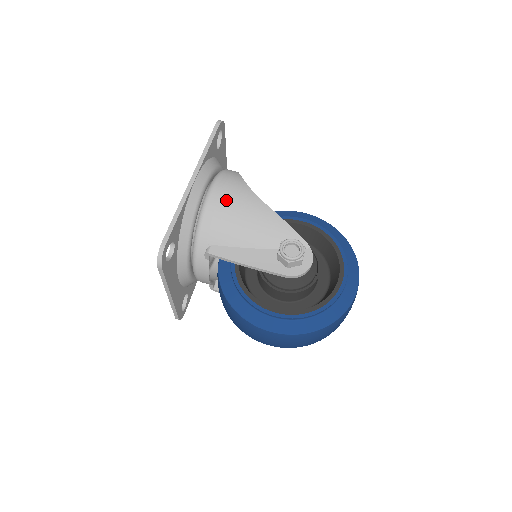
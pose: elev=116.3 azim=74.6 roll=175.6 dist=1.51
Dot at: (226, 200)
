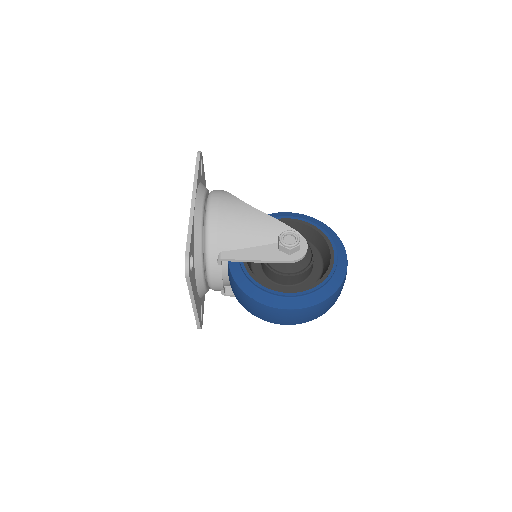
Dot at: (224, 212)
